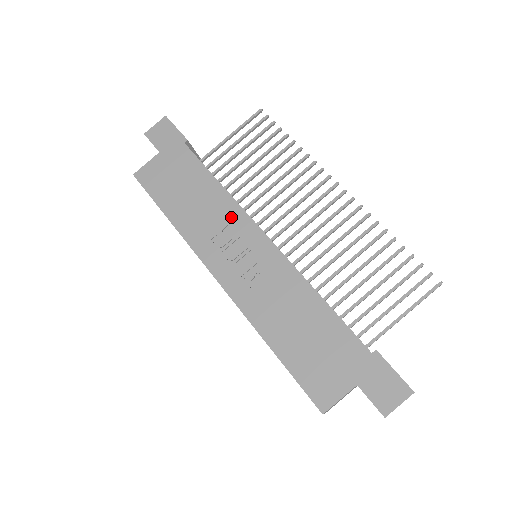
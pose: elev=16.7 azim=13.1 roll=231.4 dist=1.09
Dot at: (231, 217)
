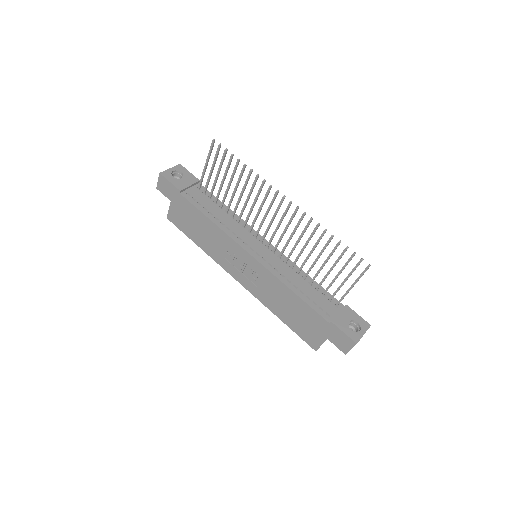
Dot at: (227, 244)
